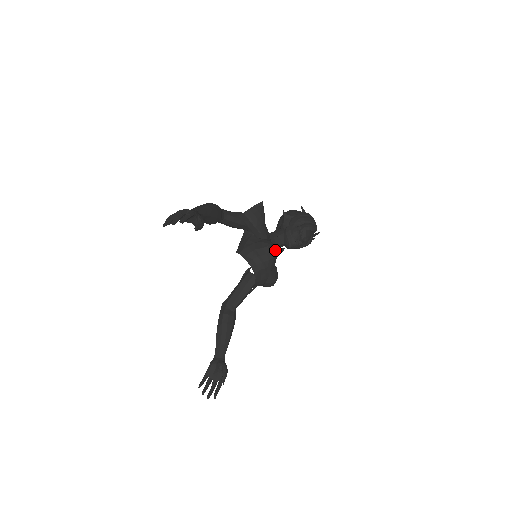
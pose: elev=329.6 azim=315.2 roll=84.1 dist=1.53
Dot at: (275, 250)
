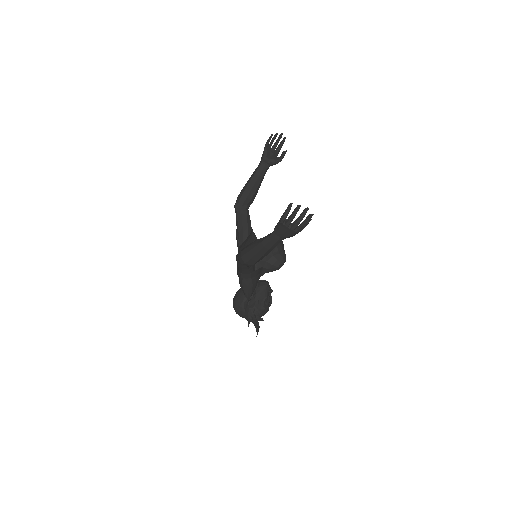
Dot at: occluded
